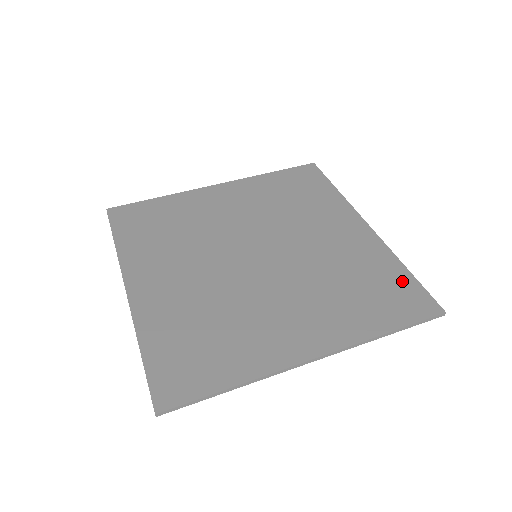
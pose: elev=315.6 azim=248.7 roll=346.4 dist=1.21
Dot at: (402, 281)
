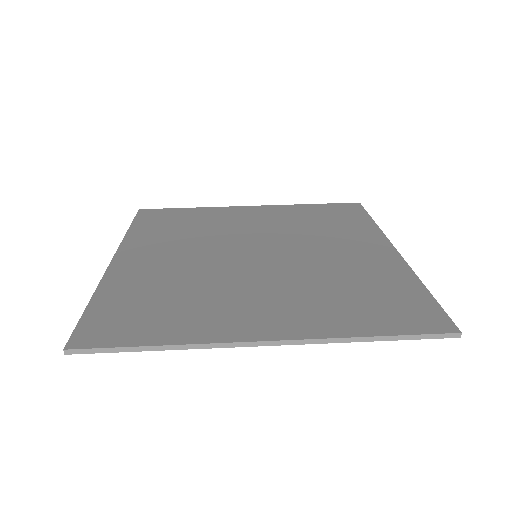
Dot at: (414, 297)
